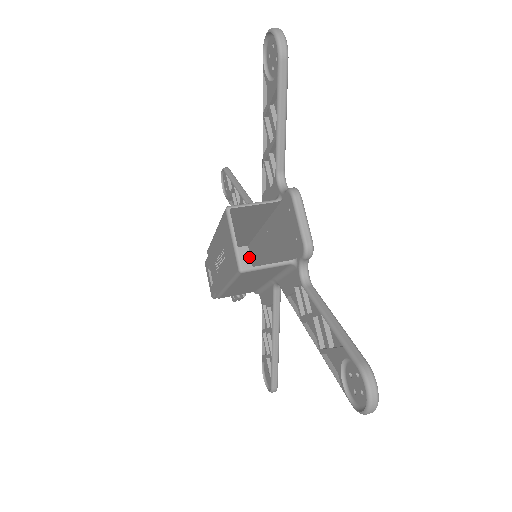
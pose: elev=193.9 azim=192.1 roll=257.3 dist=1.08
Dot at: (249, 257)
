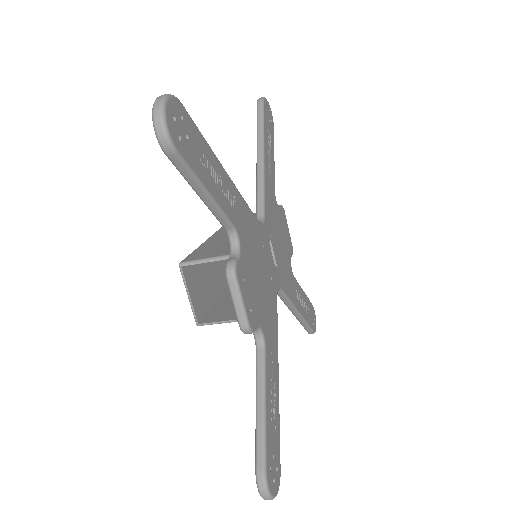
Dot at: occluded
